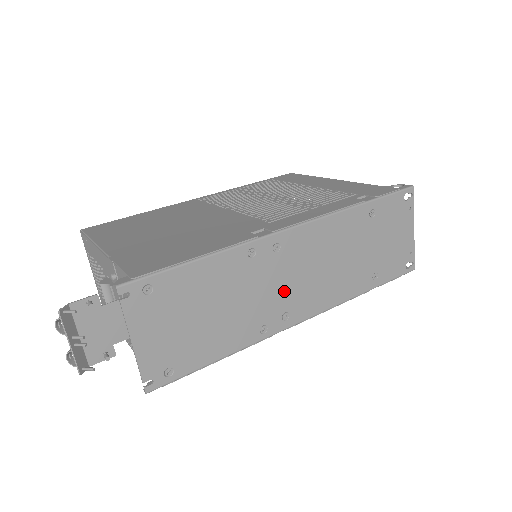
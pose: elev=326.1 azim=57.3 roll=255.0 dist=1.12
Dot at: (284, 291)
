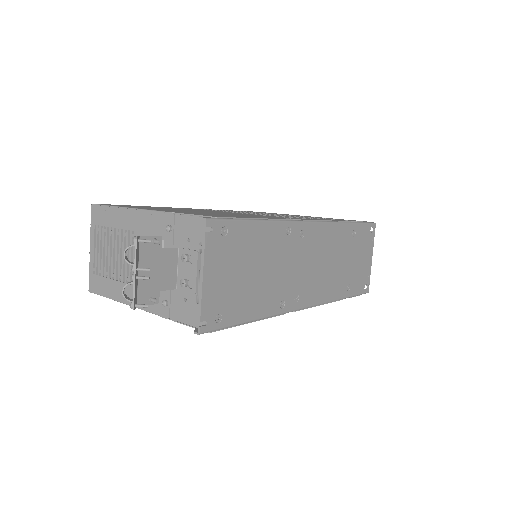
Dot at: (300, 275)
